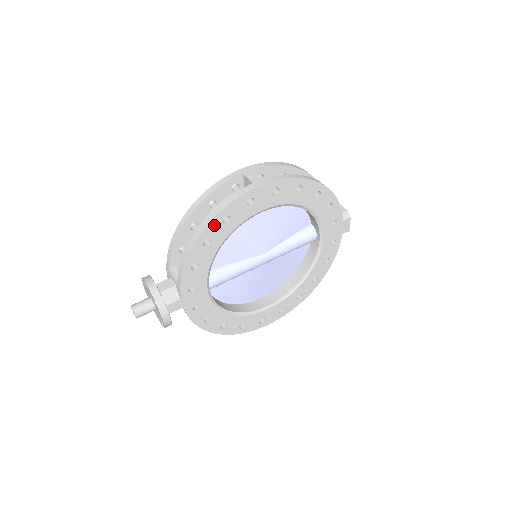
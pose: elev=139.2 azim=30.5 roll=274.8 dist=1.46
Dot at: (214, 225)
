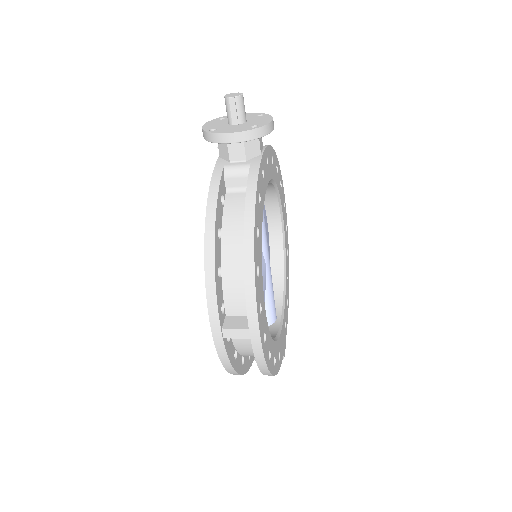
Dot at: (279, 173)
